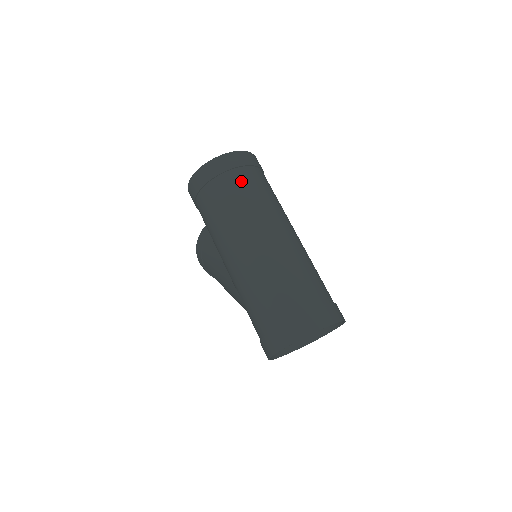
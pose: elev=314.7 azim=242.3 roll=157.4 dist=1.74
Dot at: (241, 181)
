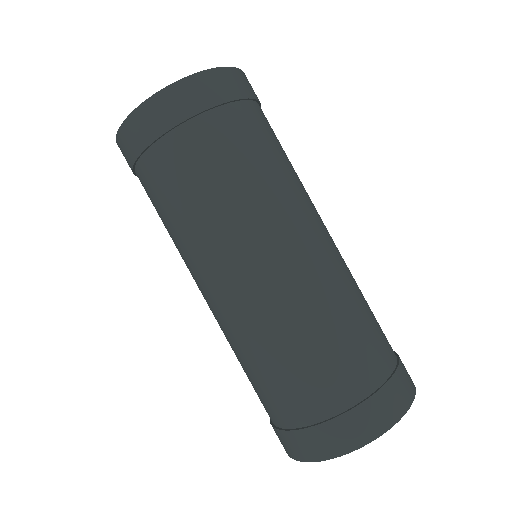
Dot at: (211, 144)
